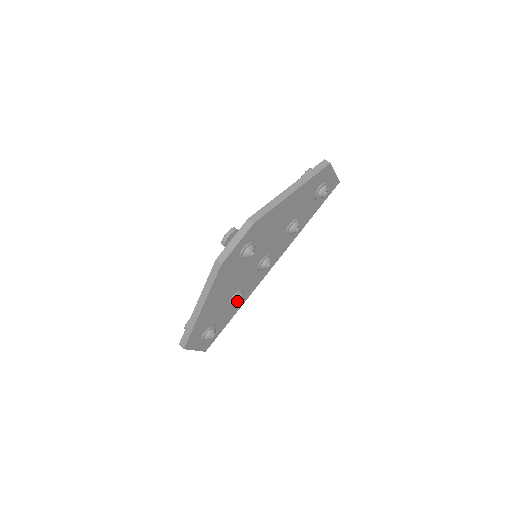
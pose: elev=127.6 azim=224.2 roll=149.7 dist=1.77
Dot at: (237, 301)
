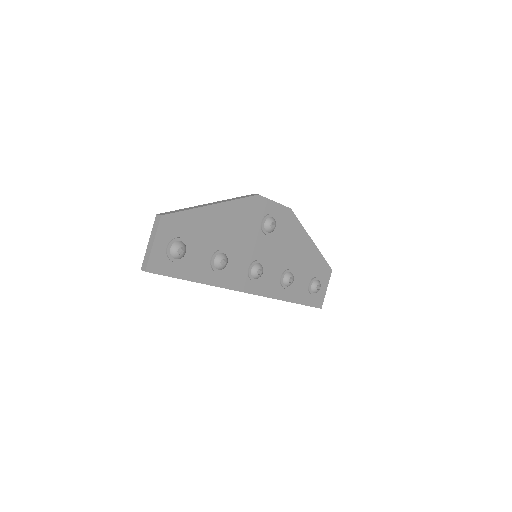
Dot at: (223, 257)
